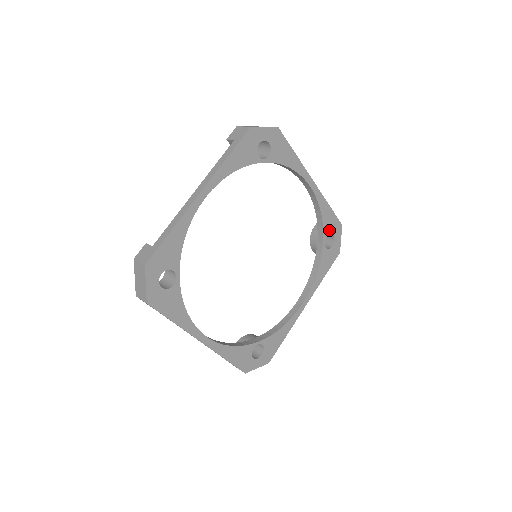
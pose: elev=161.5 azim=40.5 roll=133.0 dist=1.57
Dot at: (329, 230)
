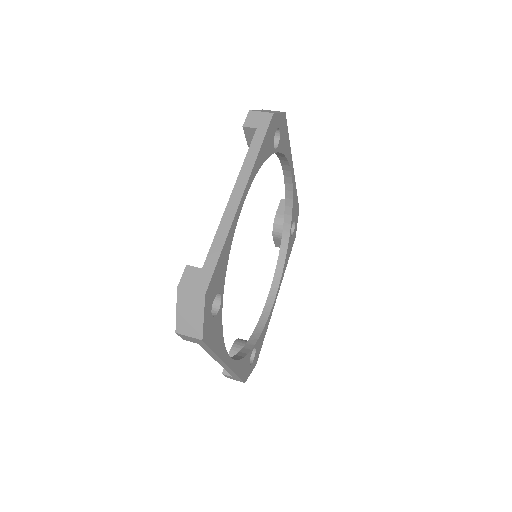
Dot at: (294, 216)
